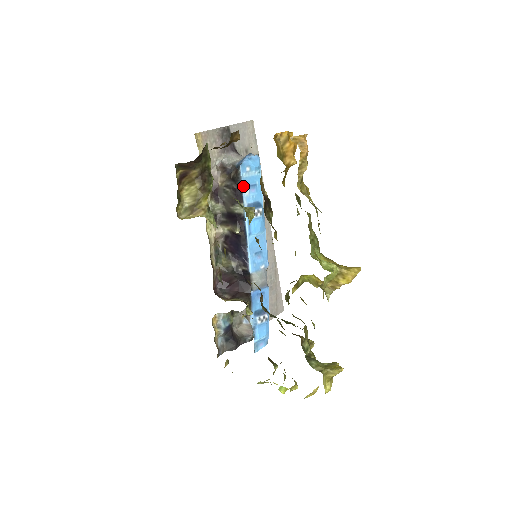
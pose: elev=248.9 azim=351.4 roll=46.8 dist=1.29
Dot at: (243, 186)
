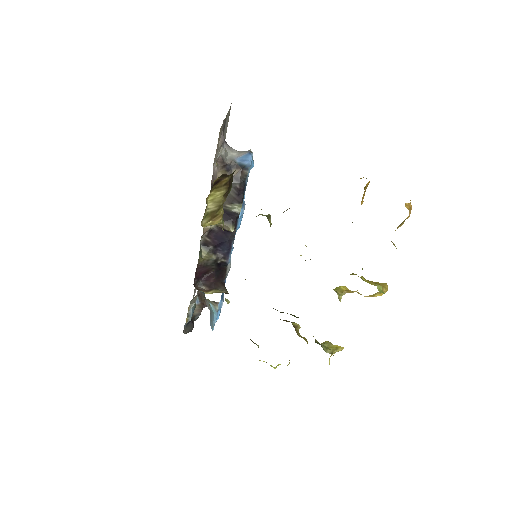
Dot at: occluded
